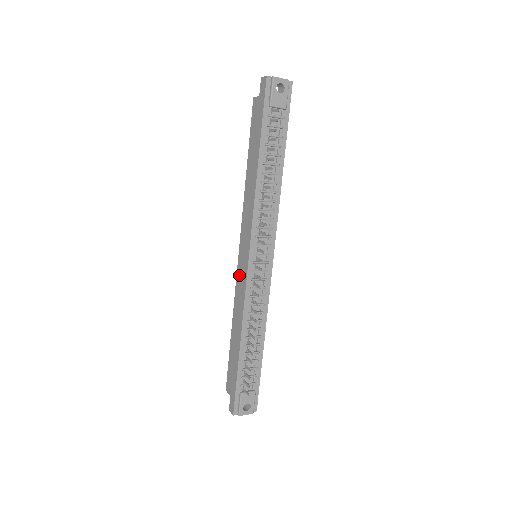
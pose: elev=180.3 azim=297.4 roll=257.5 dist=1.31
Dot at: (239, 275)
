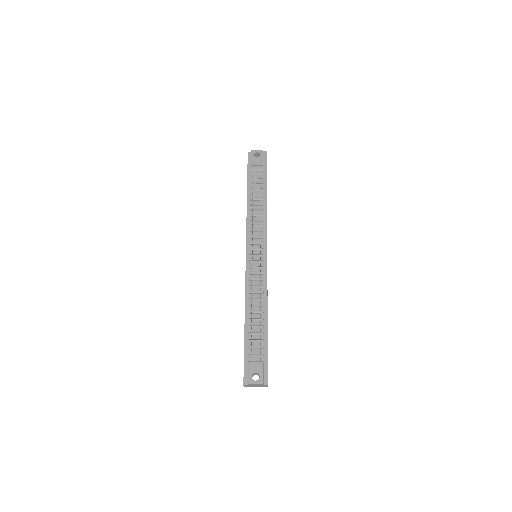
Dot at: occluded
